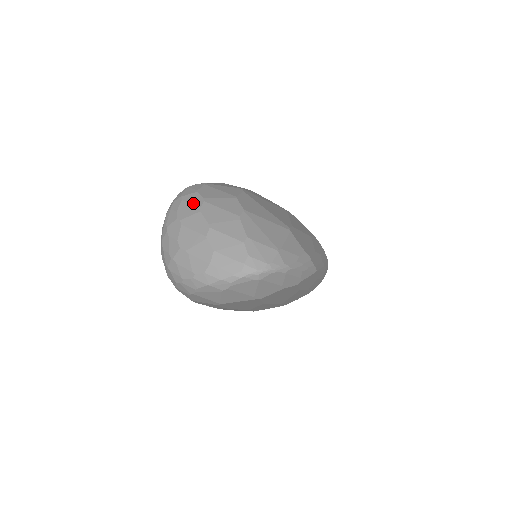
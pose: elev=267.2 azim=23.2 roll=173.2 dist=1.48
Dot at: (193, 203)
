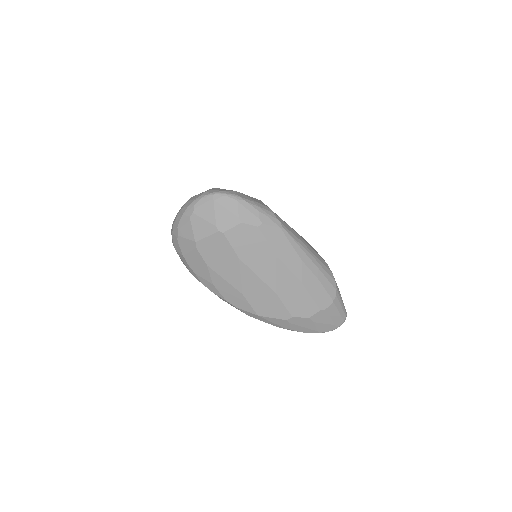
Dot at: occluded
